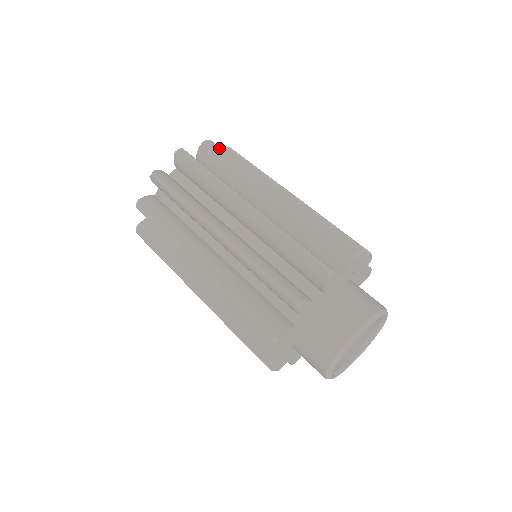
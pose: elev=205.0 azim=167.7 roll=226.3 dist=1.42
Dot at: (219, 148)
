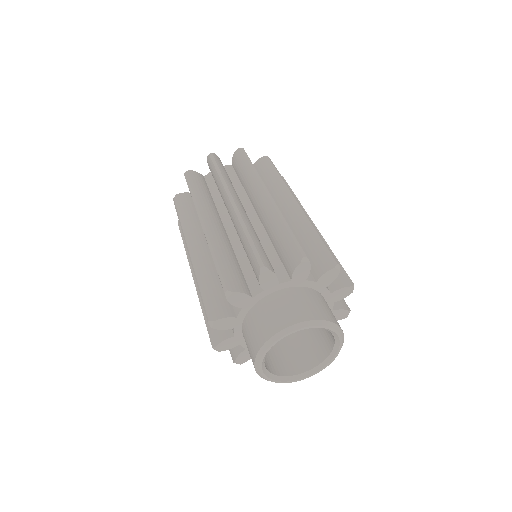
Dot at: (212, 162)
